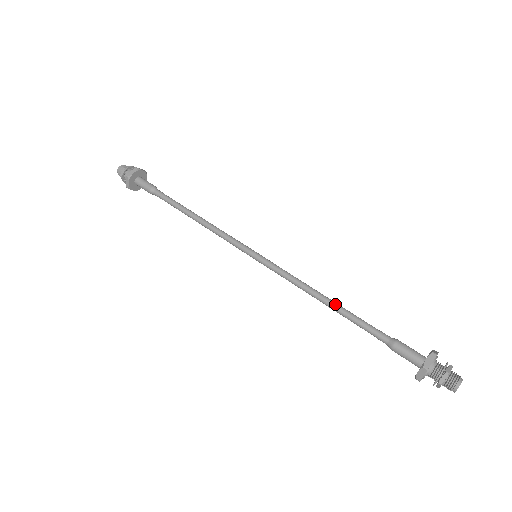
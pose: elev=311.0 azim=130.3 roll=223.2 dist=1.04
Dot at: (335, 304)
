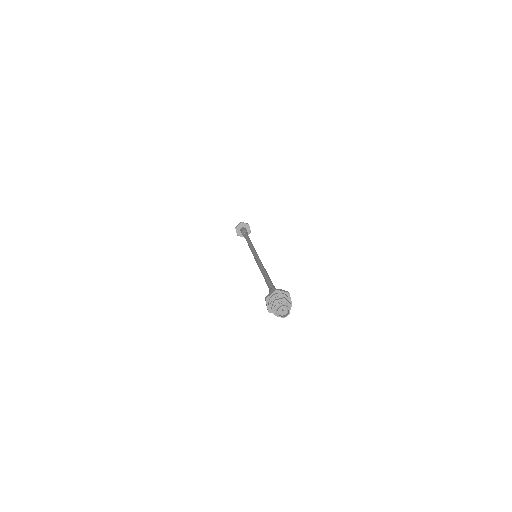
Dot at: (264, 273)
